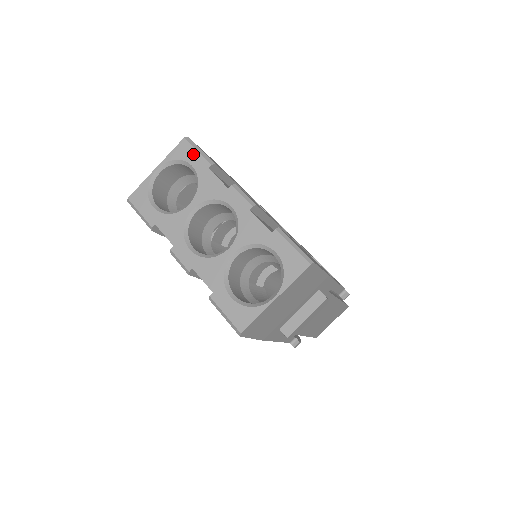
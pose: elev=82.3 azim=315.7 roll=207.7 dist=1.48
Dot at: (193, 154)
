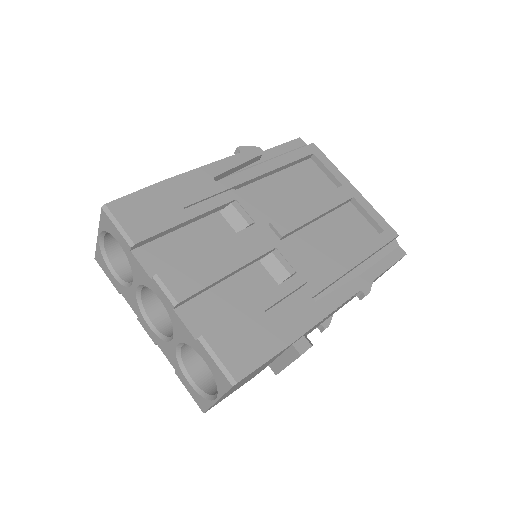
Dot at: (114, 230)
